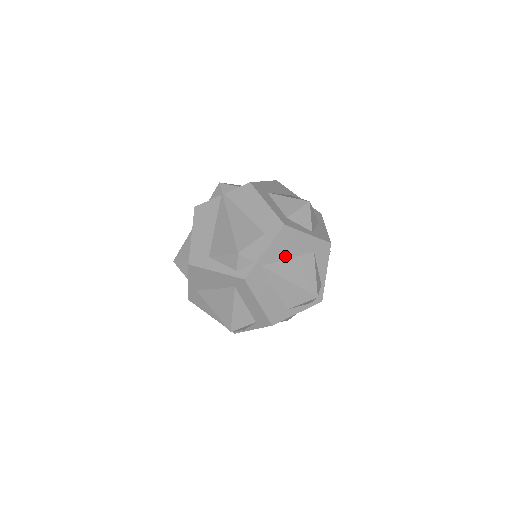
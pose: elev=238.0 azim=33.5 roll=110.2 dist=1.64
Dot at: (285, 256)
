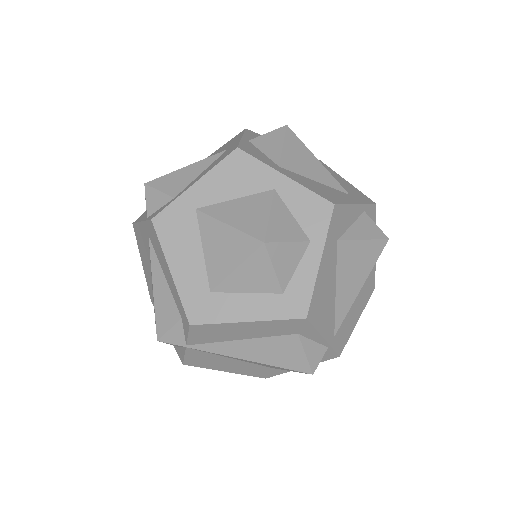
Dot at: (332, 298)
